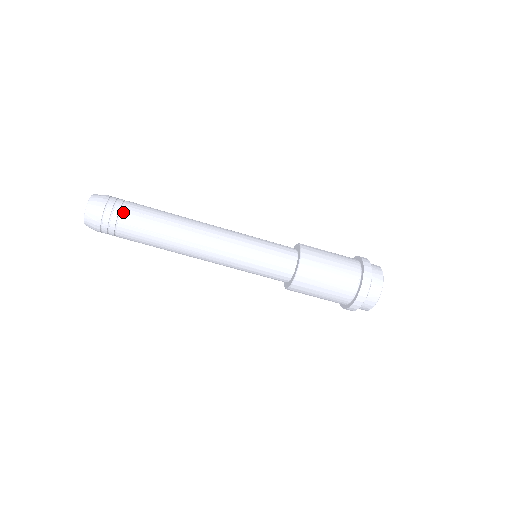
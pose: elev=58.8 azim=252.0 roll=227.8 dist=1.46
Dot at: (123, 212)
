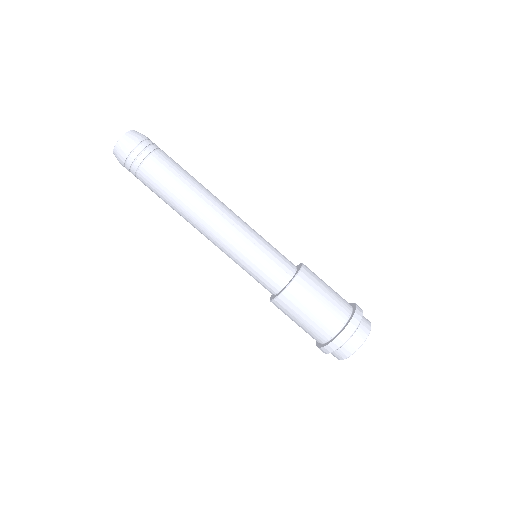
Dot at: (152, 156)
